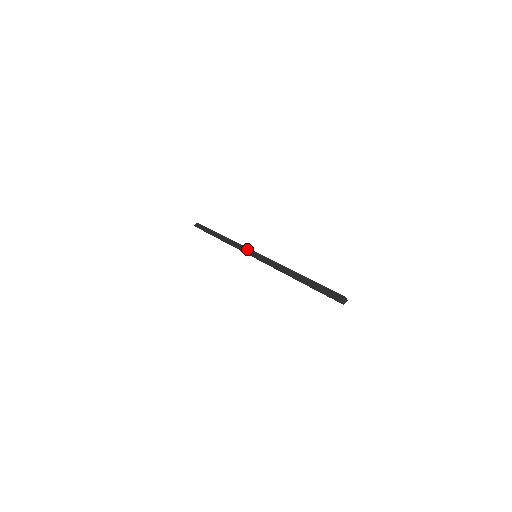
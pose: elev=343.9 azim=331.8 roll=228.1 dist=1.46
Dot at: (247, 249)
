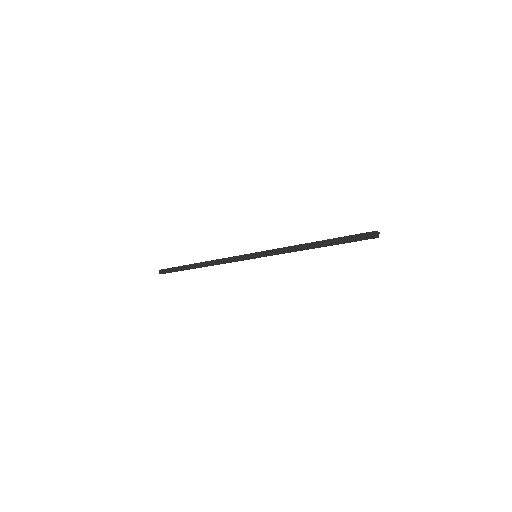
Dot at: (242, 256)
